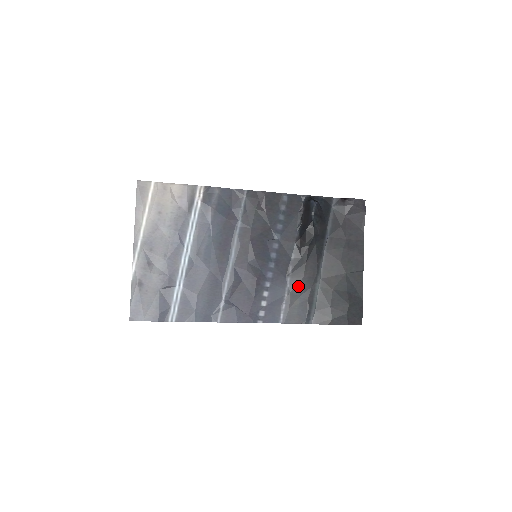
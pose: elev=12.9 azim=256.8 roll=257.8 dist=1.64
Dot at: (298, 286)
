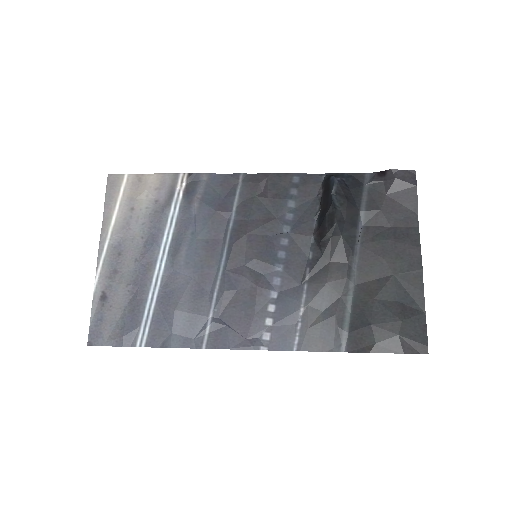
Dot at: (319, 296)
